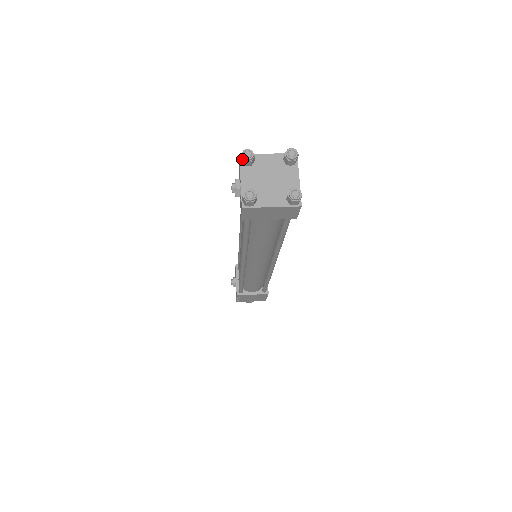
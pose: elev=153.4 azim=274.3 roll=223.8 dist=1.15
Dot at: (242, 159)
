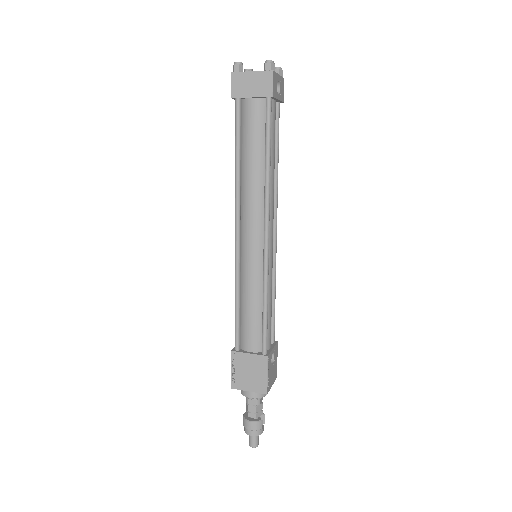
Dot at: occluded
